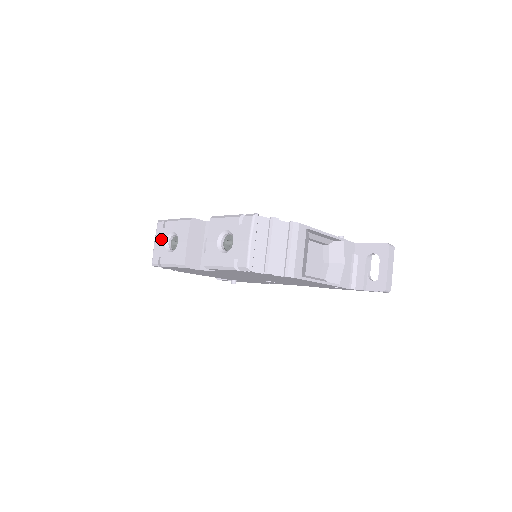
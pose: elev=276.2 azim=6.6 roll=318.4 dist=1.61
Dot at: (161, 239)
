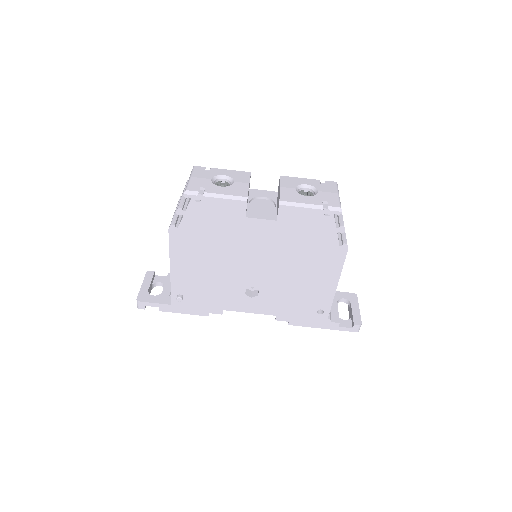
Dot at: (204, 176)
